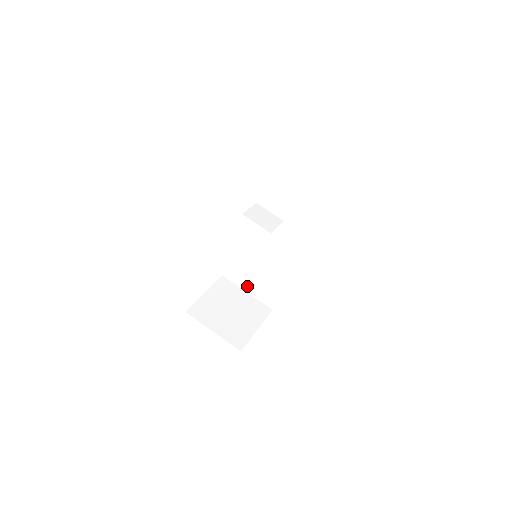
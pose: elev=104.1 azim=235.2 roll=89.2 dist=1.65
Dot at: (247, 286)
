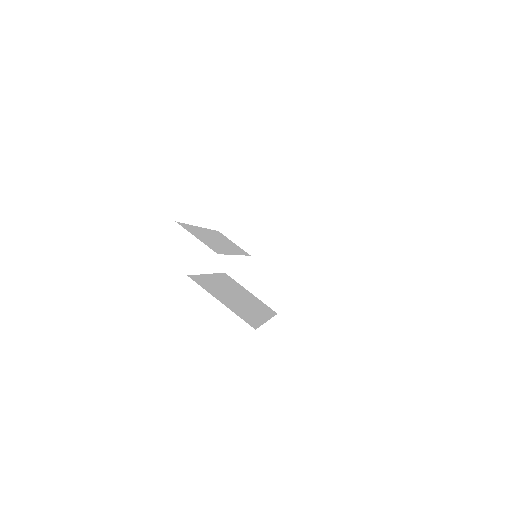
Dot at: occluded
